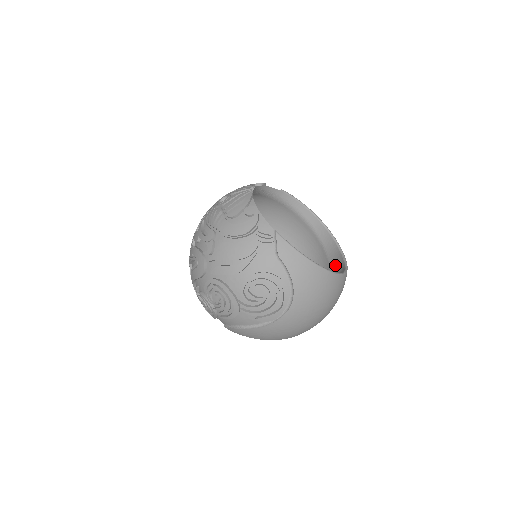
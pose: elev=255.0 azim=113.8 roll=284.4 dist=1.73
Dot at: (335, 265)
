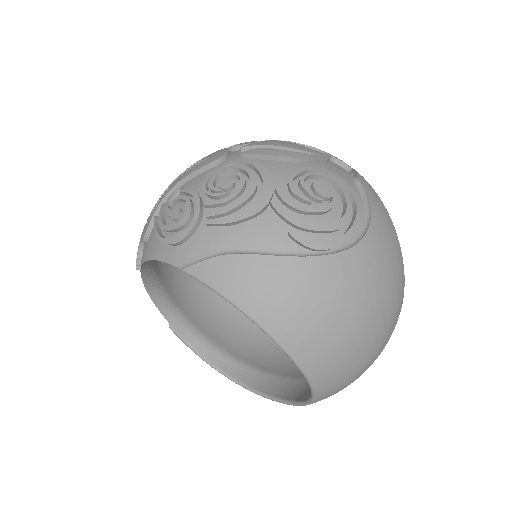
Dot at: occluded
